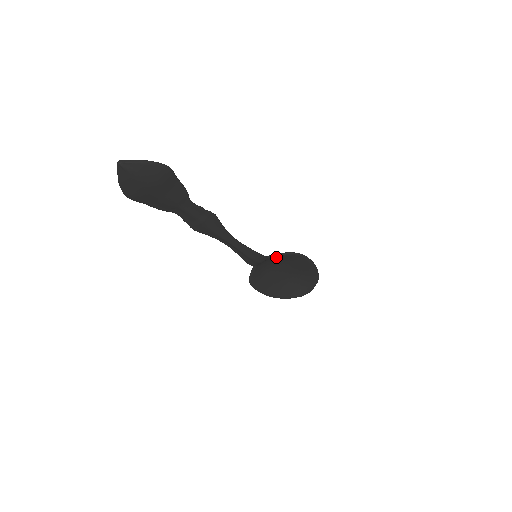
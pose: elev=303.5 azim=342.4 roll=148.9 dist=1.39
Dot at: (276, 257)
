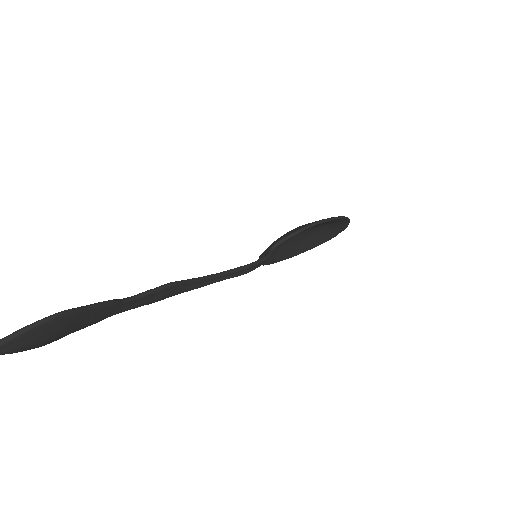
Dot at: (283, 240)
